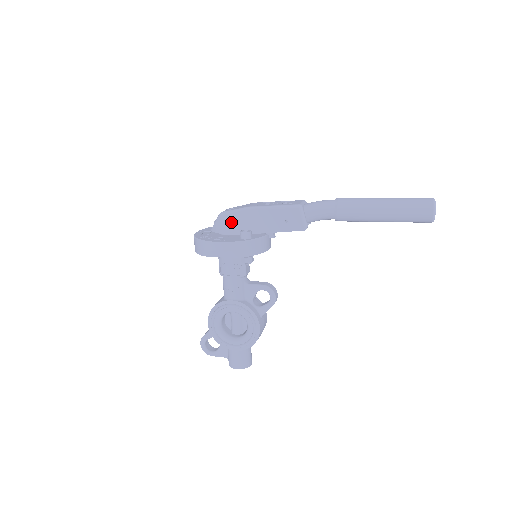
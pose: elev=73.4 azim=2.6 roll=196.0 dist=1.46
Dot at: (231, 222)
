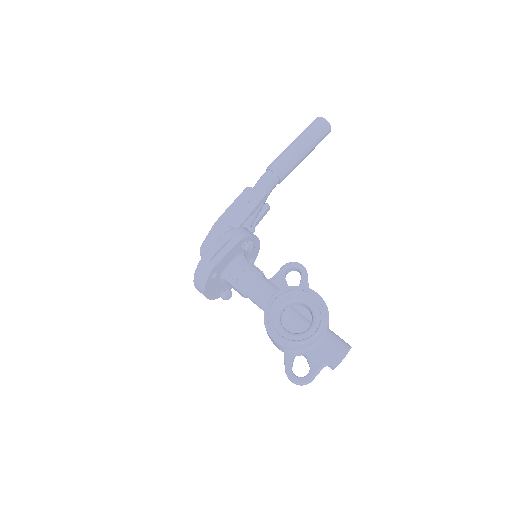
Dot at: occluded
